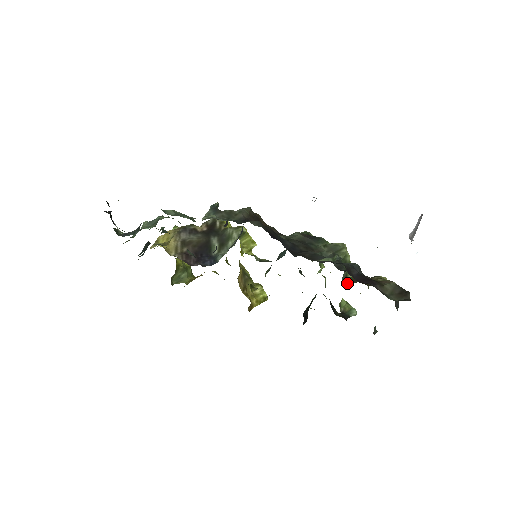
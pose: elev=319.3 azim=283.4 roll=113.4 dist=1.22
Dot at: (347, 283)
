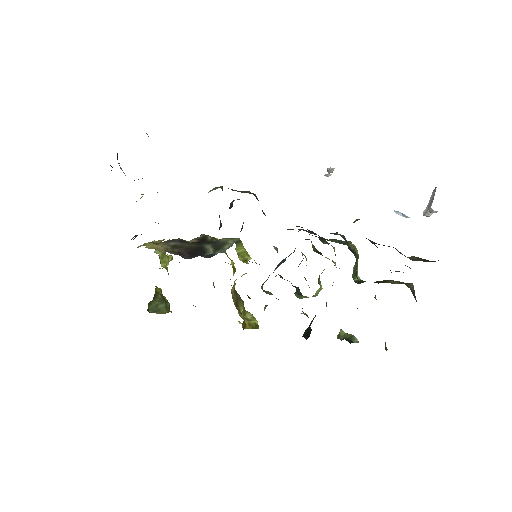
Dot at: occluded
